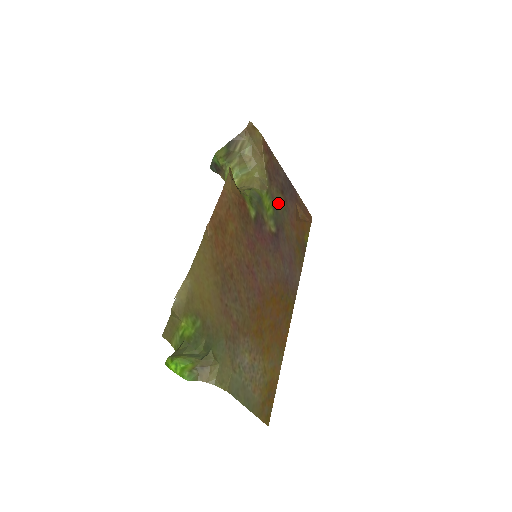
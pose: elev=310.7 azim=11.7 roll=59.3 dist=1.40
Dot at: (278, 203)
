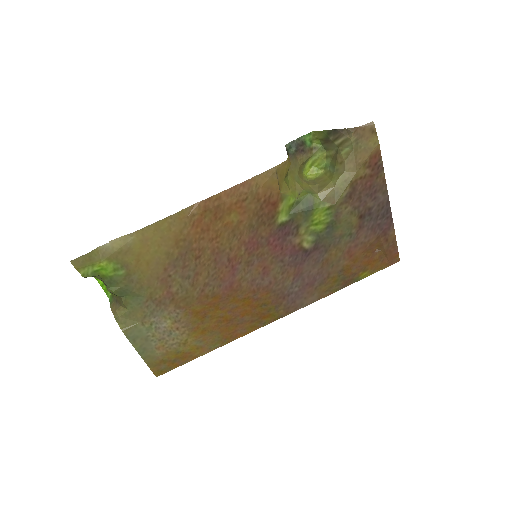
Dot at: (342, 224)
